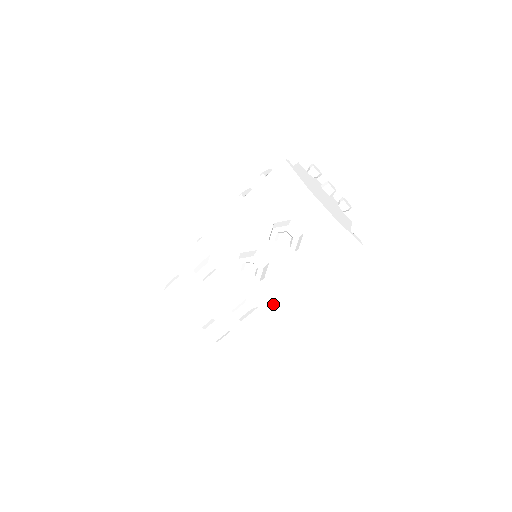
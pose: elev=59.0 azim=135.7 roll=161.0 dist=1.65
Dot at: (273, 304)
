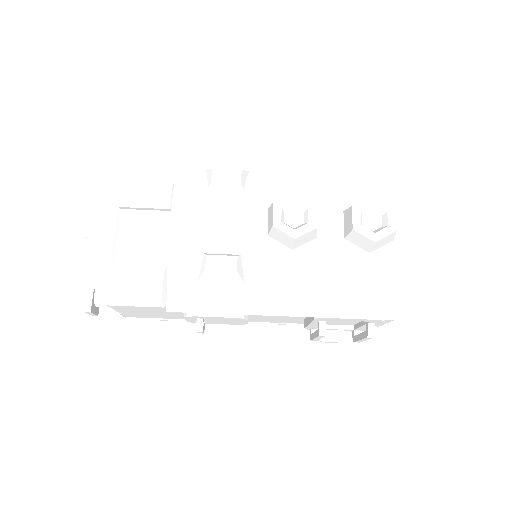
Dot at: (263, 297)
